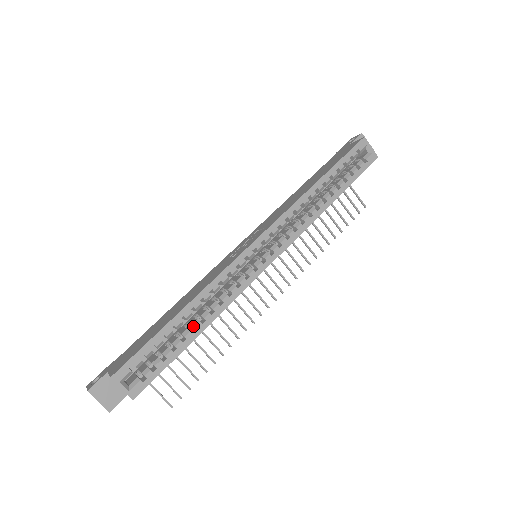
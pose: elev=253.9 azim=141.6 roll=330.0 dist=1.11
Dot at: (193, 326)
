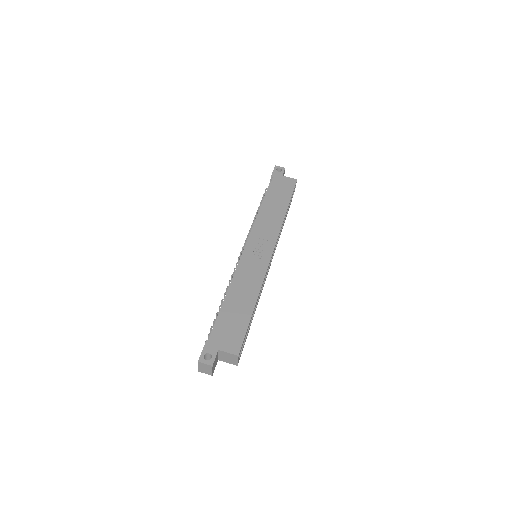
Dot at: (254, 312)
